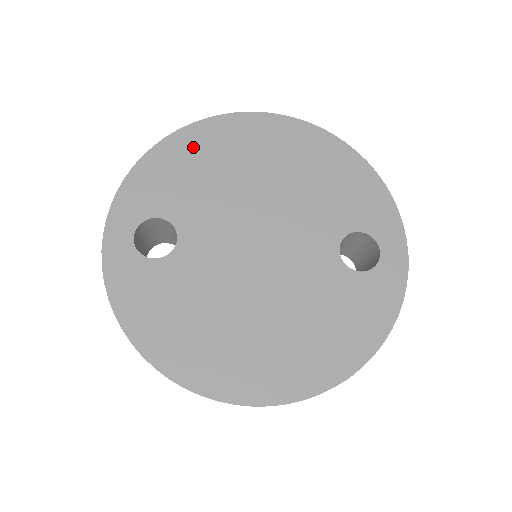
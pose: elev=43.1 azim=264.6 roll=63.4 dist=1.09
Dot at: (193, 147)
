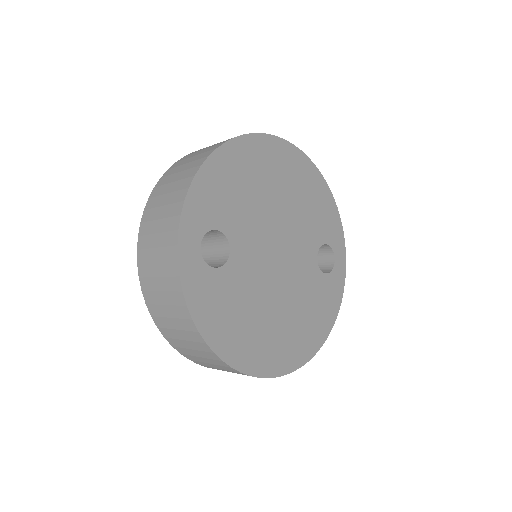
Dot at: (235, 162)
